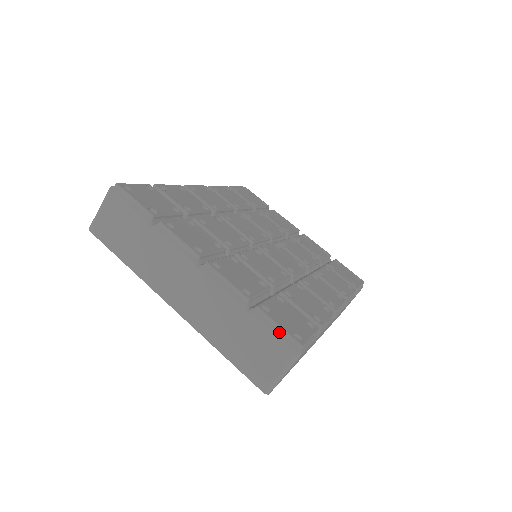
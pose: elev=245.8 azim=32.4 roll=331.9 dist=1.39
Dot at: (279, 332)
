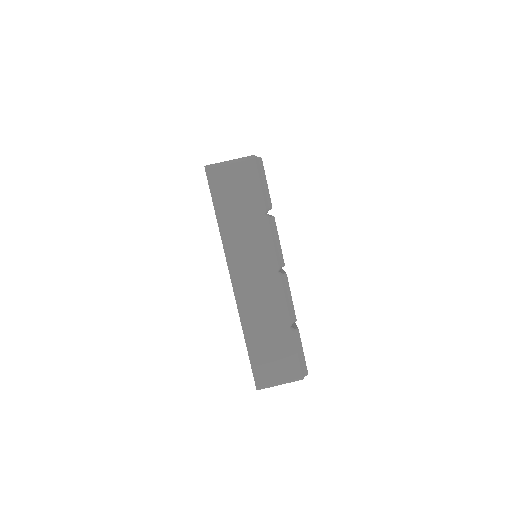
Dot at: (301, 356)
